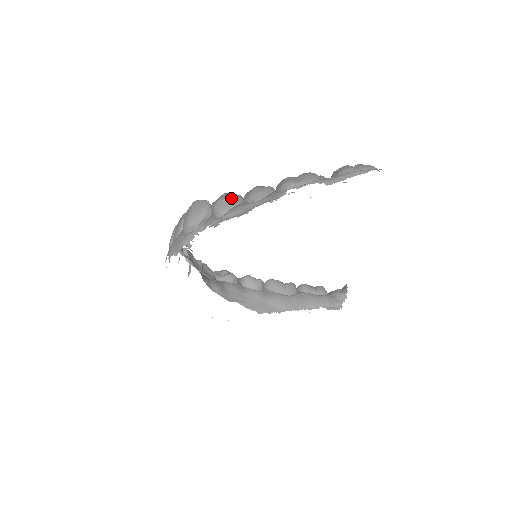
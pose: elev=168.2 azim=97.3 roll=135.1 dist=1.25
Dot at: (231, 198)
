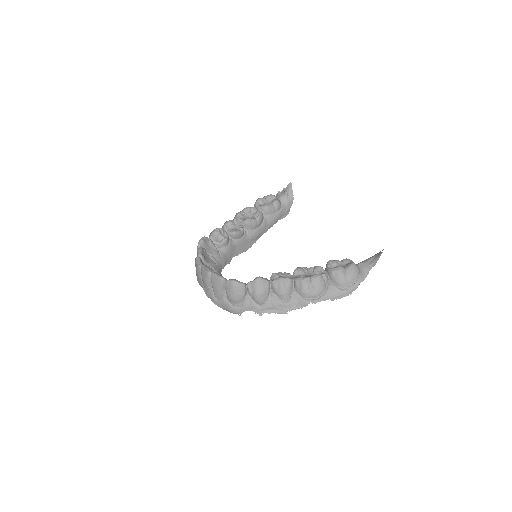
Dot at: (265, 291)
